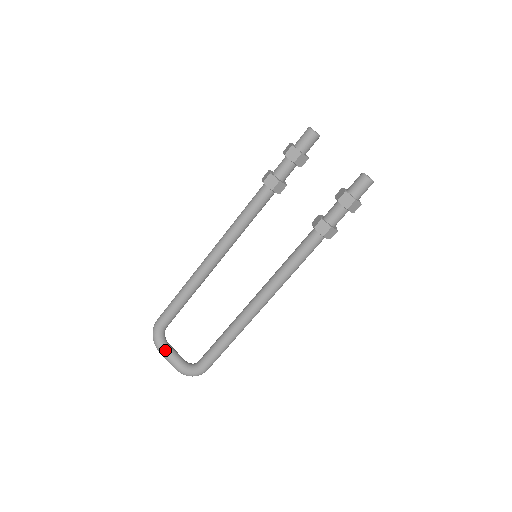
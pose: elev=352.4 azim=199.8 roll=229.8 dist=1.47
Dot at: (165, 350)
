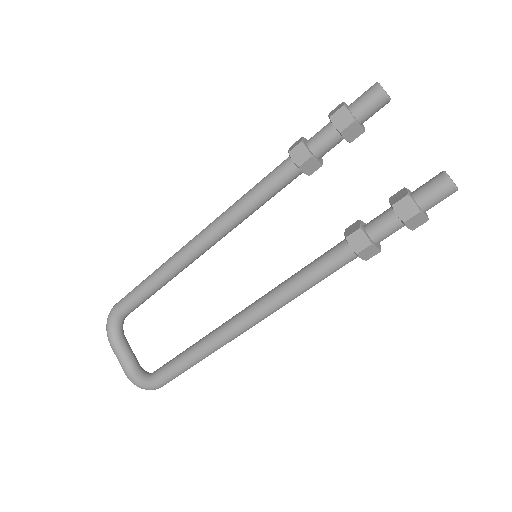
Dot at: (117, 345)
